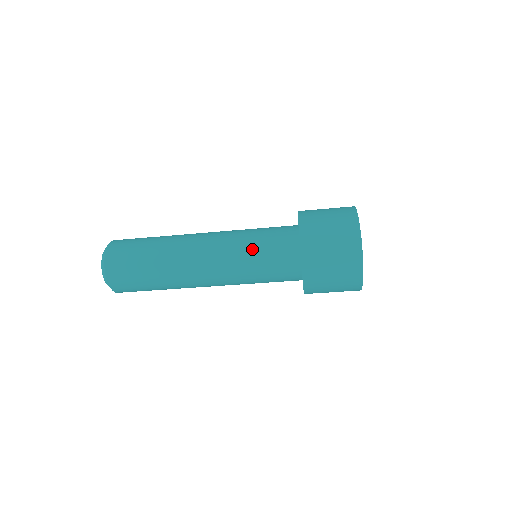
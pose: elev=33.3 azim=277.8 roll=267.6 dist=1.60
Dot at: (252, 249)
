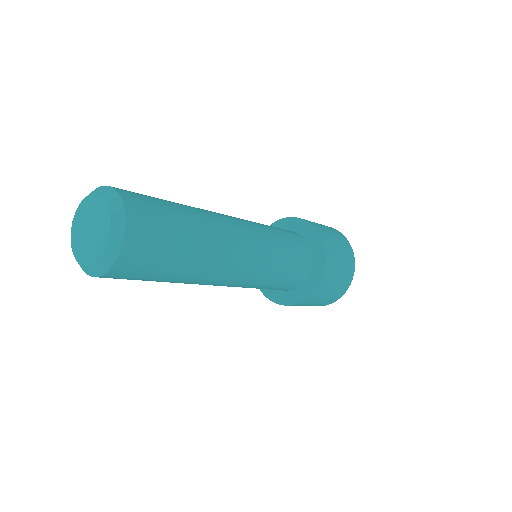
Dot at: (282, 257)
